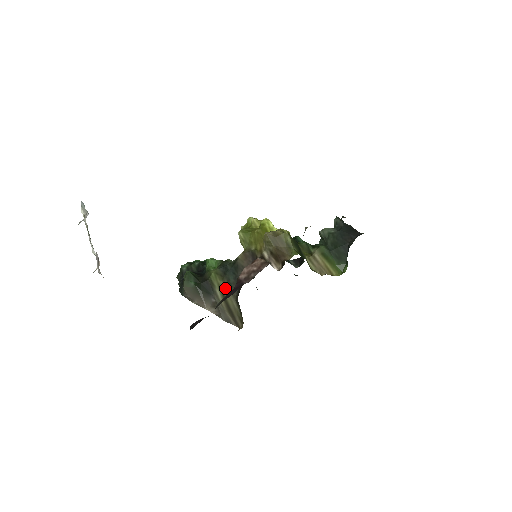
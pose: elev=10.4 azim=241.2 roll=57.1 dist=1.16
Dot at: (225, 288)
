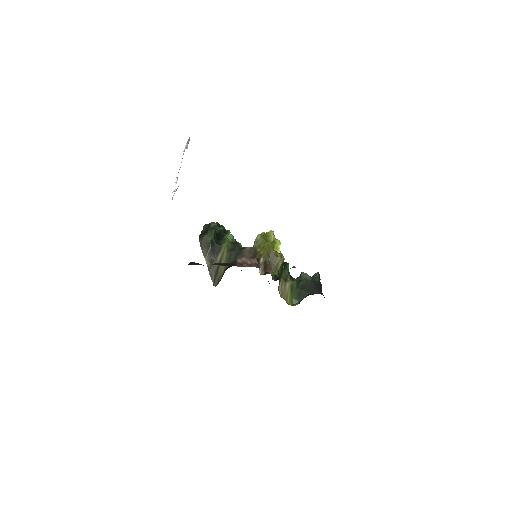
Dot at: (225, 258)
